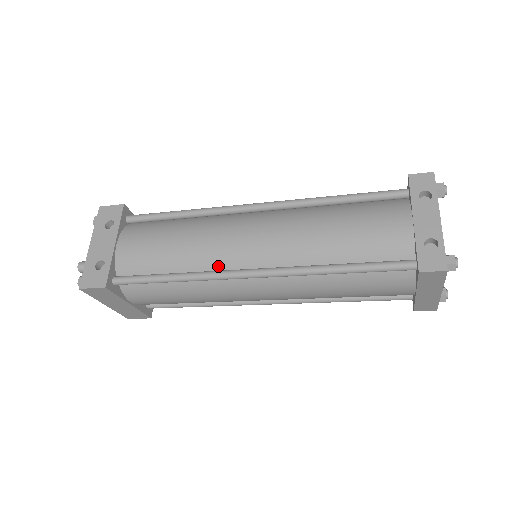
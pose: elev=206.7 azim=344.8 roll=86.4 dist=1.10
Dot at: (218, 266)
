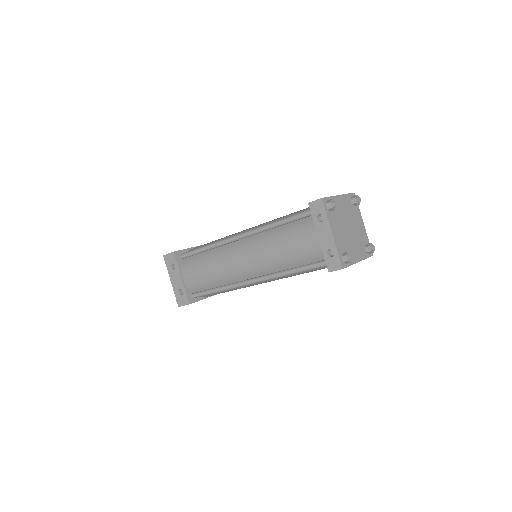
Dot at: (235, 280)
